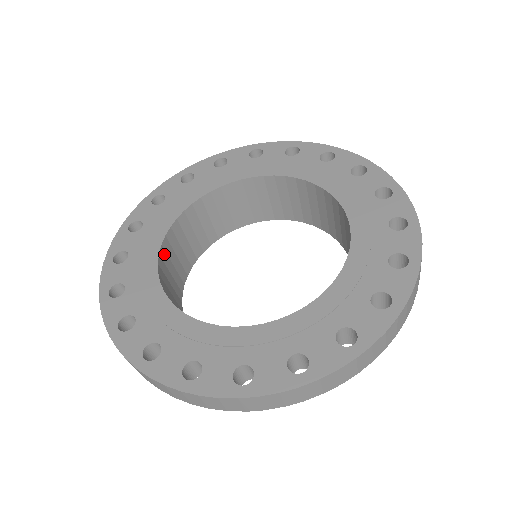
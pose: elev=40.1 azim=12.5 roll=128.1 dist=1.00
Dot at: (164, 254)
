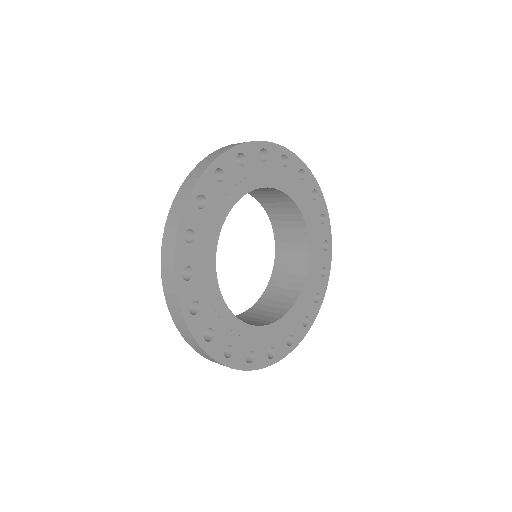
Dot at: occluded
